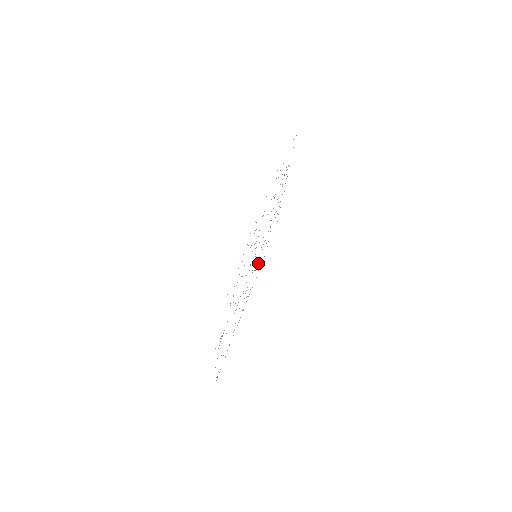
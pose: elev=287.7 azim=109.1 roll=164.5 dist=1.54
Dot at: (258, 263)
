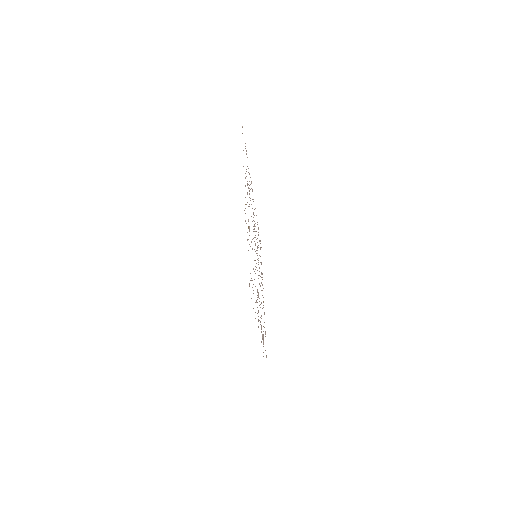
Dot at: occluded
